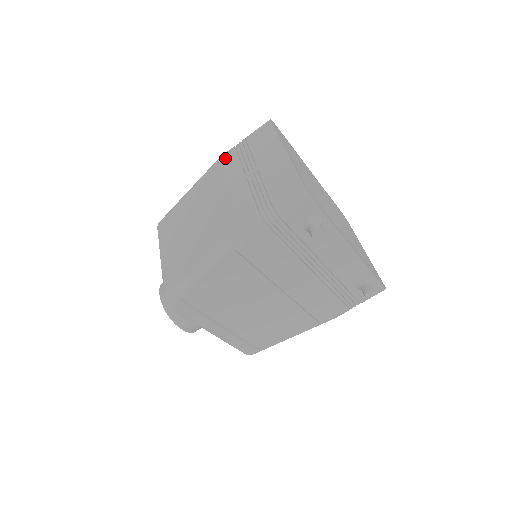
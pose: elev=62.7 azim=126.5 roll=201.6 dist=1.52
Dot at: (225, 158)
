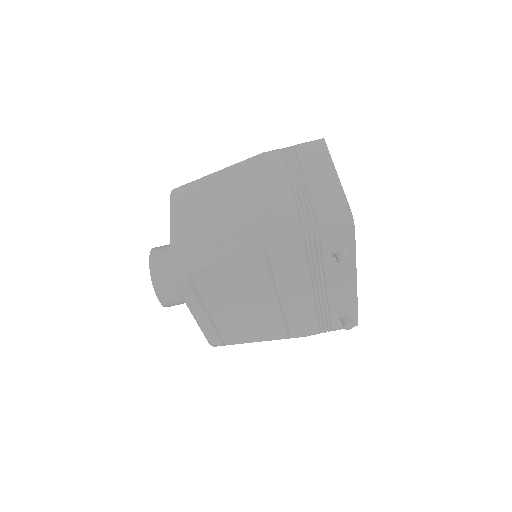
Dot at: (270, 156)
